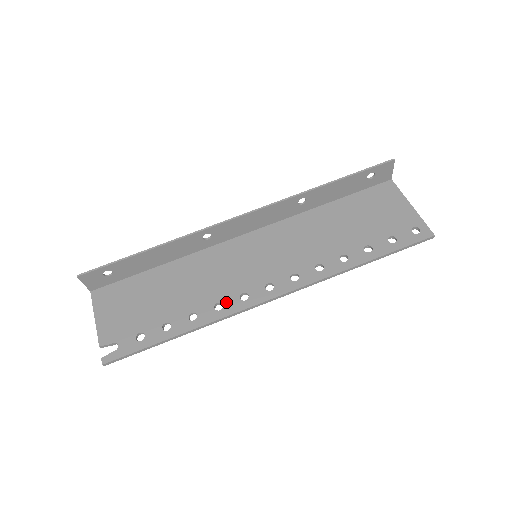
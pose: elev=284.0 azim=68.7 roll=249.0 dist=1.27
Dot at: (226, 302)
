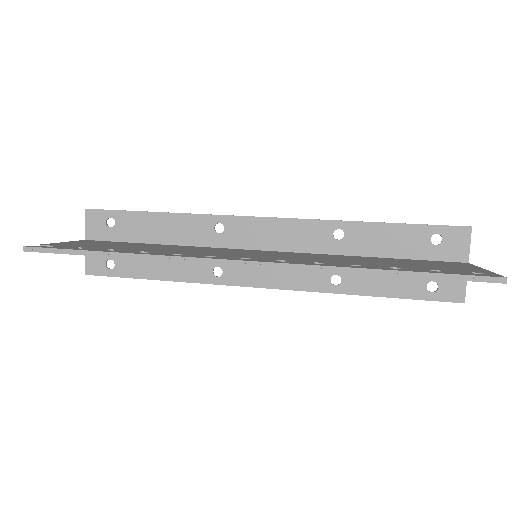
Dot at: (187, 254)
